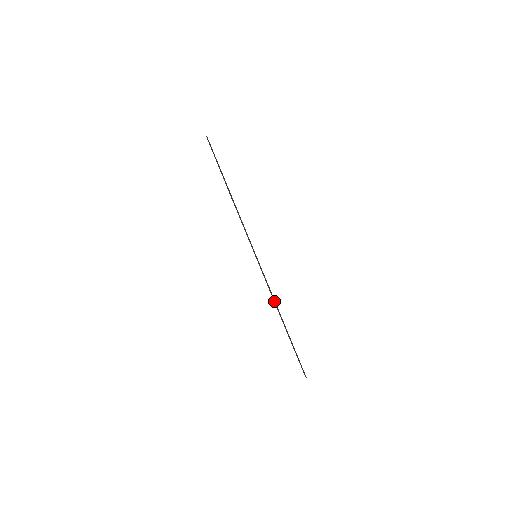
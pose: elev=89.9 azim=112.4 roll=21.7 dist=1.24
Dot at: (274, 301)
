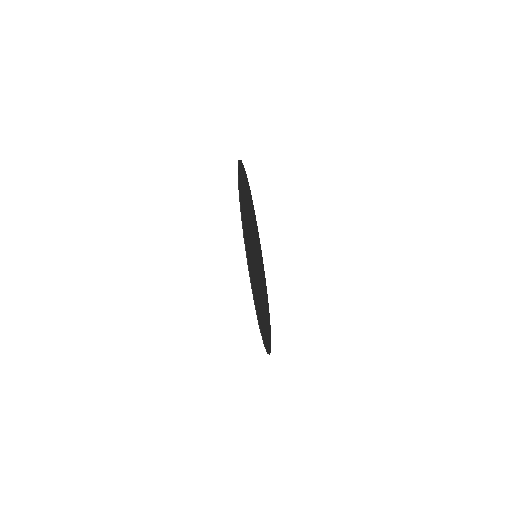
Dot at: (246, 257)
